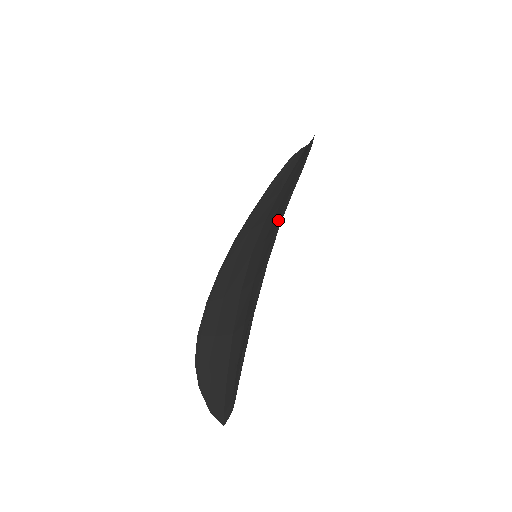
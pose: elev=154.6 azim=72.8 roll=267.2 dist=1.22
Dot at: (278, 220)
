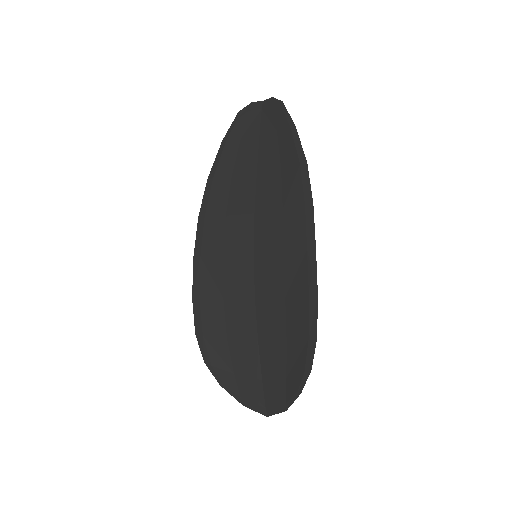
Dot at: (306, 240)
